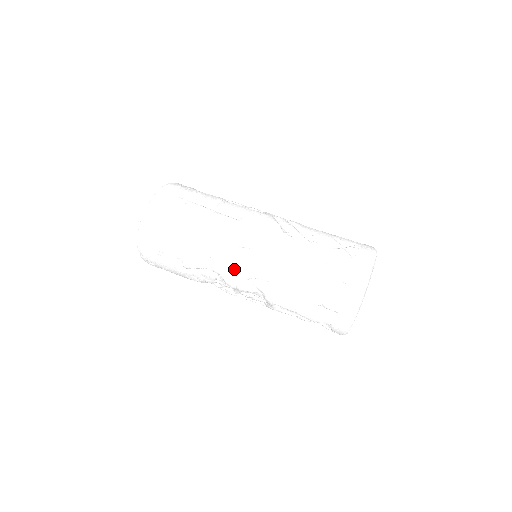
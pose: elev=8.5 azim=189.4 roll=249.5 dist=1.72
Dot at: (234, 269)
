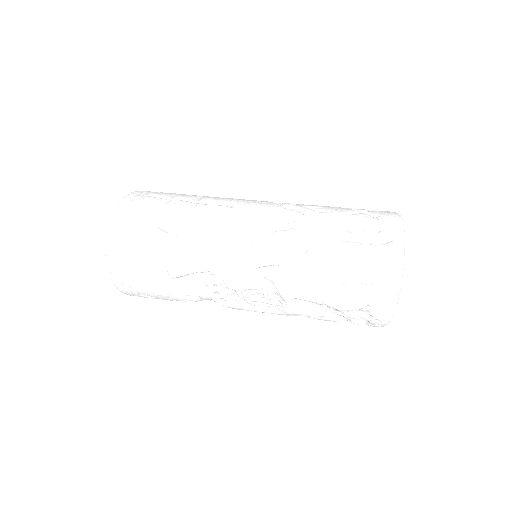
Dot at: (235, 260)
